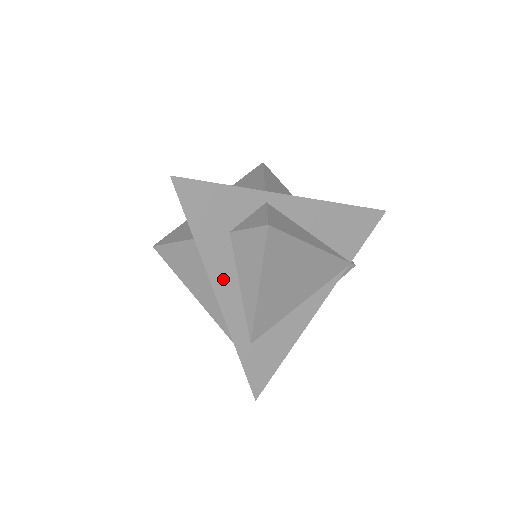
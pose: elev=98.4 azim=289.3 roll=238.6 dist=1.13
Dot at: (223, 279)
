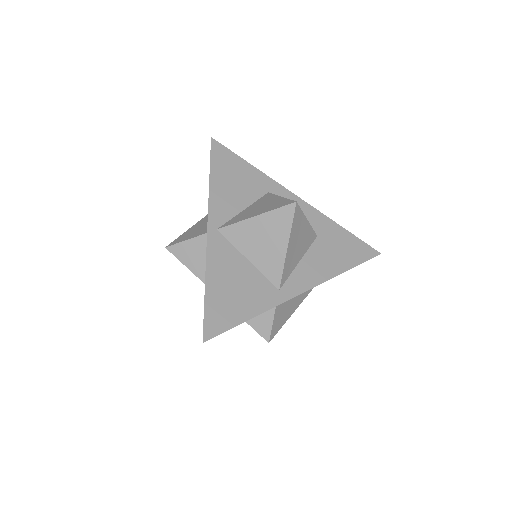
Dot at: occluded
